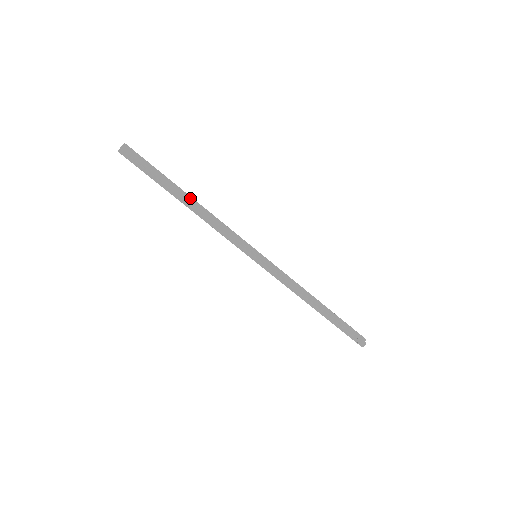
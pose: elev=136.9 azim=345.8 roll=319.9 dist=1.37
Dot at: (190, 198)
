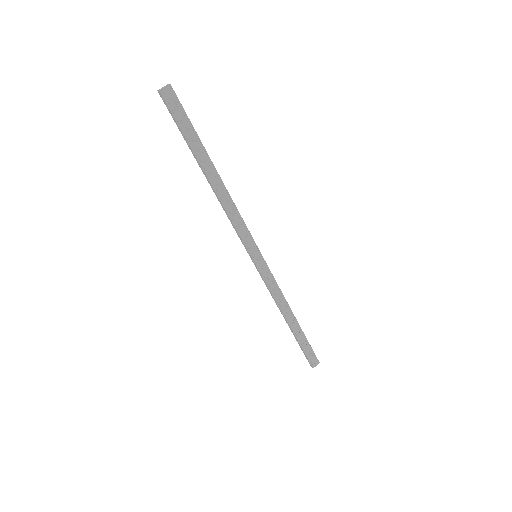
Dot at: (216, 175)
